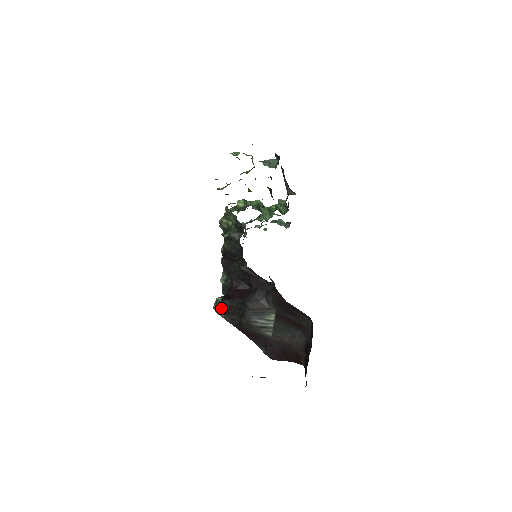
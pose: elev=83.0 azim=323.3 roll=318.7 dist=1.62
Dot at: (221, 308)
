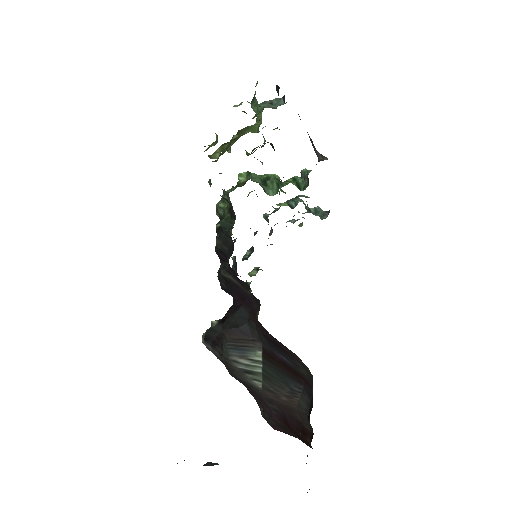
Dot at: (209, 336)
